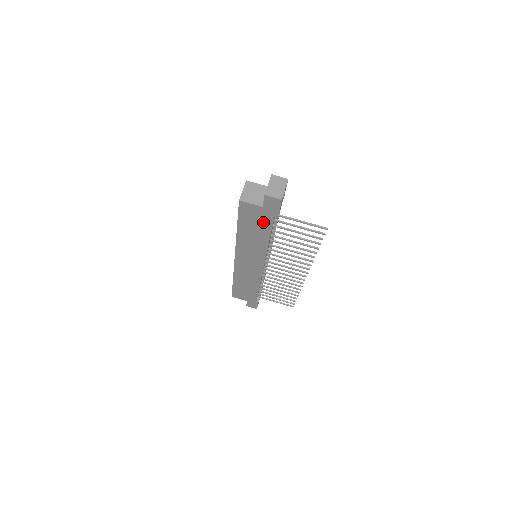
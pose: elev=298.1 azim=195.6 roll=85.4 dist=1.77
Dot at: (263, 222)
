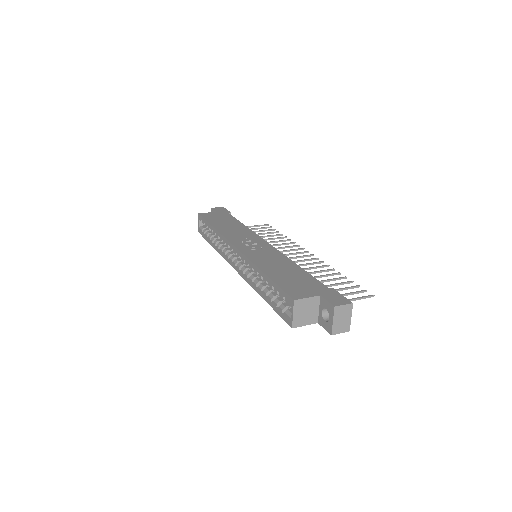
Dot at: occluded
